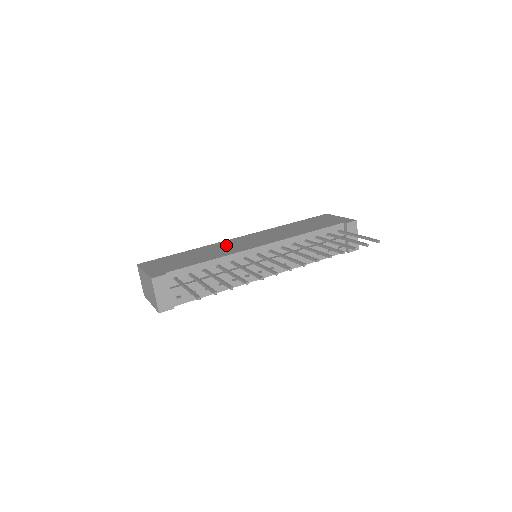
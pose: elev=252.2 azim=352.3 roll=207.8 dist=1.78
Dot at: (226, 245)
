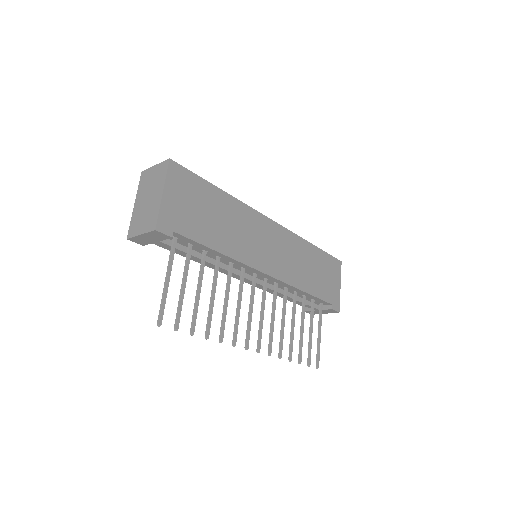
Dot at: (252, 228)
